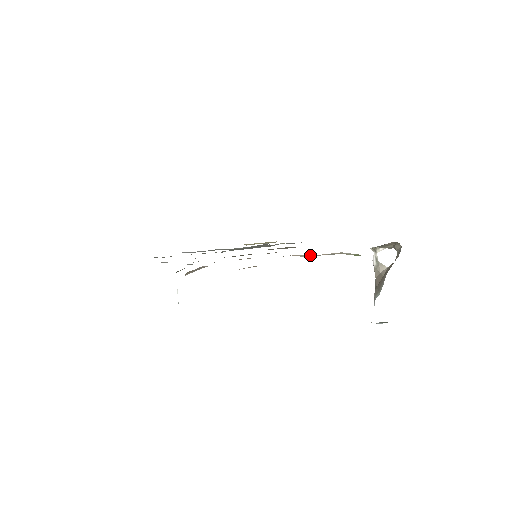
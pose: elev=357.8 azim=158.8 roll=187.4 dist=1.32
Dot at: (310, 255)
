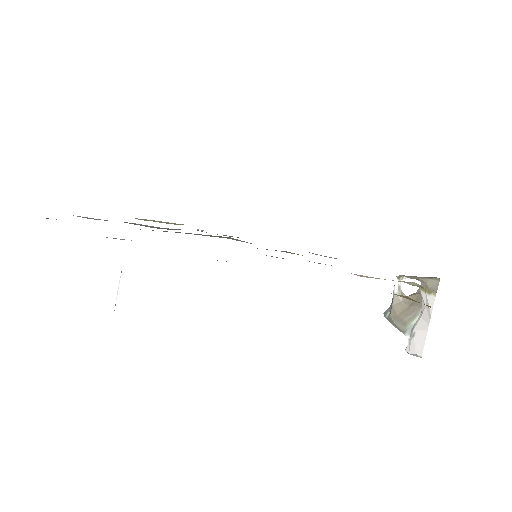
Dot at: (376, 278)
